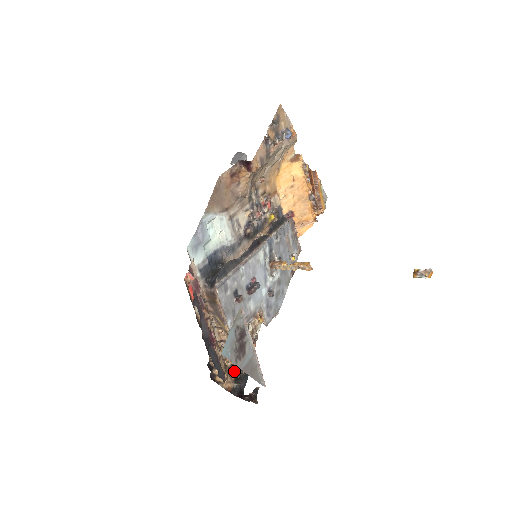
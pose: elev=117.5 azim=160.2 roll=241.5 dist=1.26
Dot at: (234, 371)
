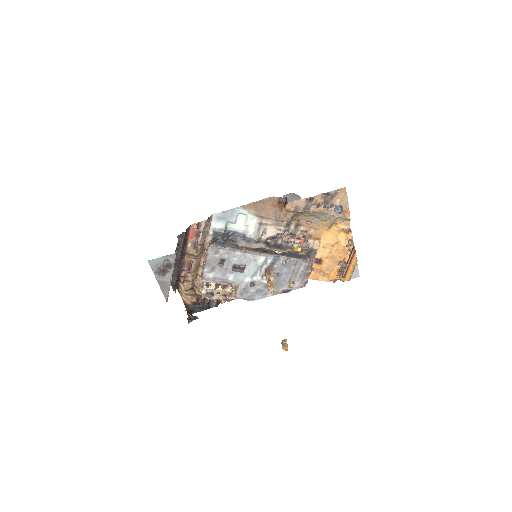
Dot at: (198, 299)
